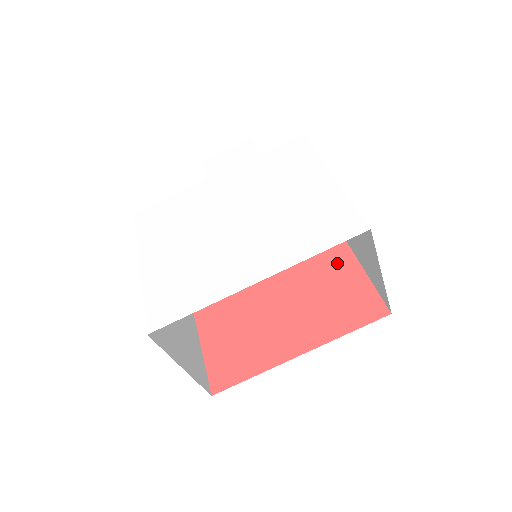
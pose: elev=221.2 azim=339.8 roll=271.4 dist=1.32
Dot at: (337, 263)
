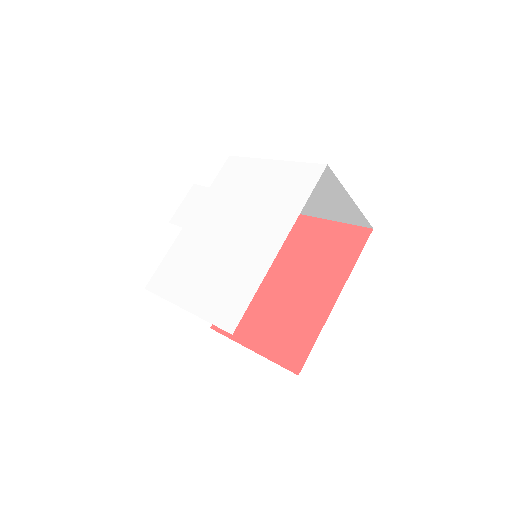
Dot at: (311, 231)
